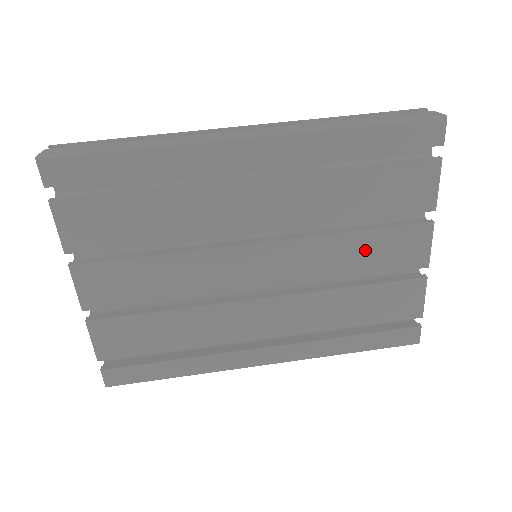
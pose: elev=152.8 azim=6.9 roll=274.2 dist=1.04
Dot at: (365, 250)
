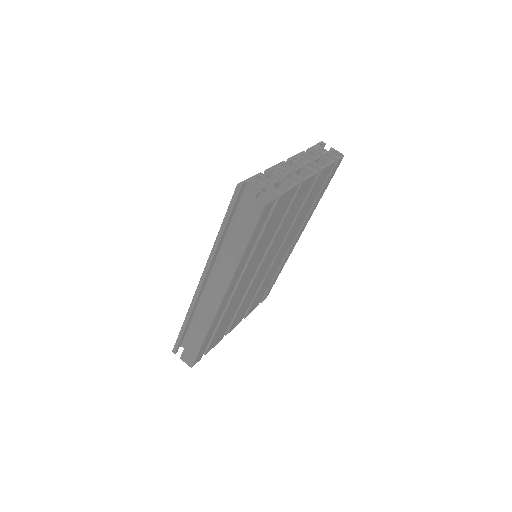
Dot at: (291, 215)
